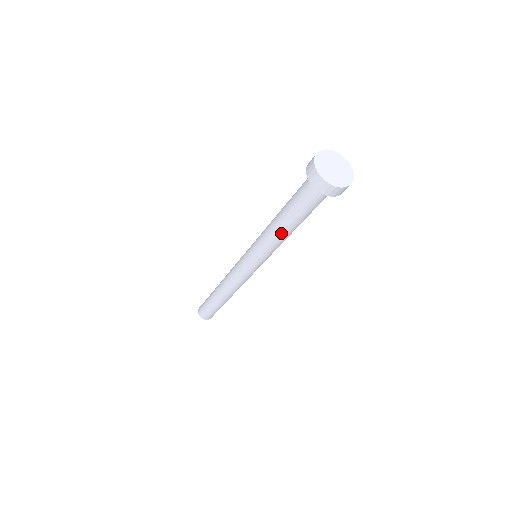
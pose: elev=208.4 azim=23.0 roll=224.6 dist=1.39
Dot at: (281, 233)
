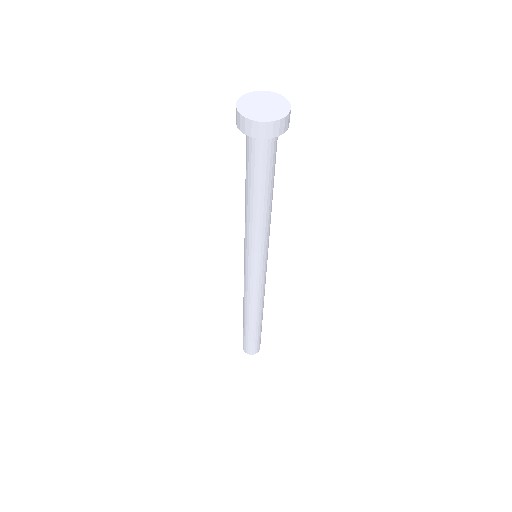
Dot at: (249, 210)
